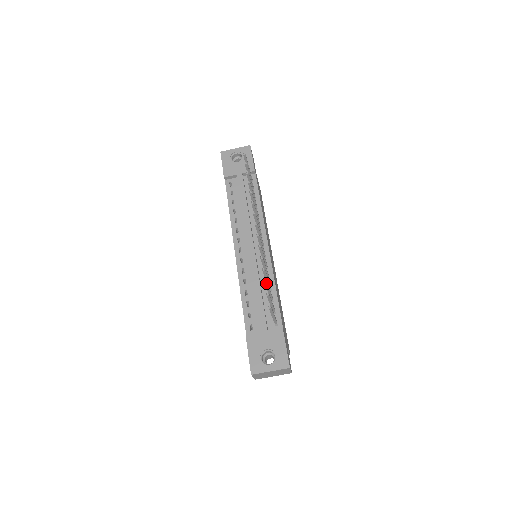
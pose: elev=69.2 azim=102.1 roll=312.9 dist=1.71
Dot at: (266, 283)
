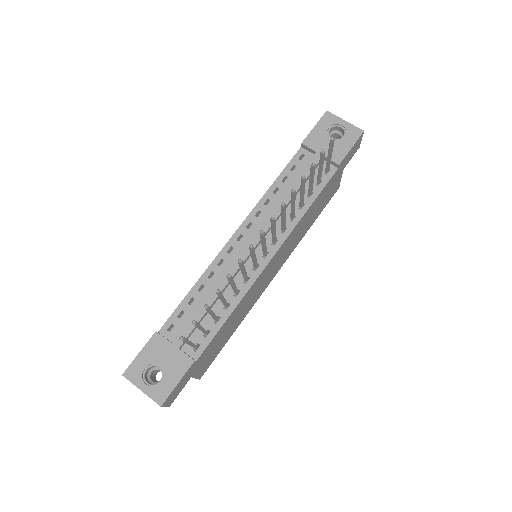
Dot at: (206, 308)
